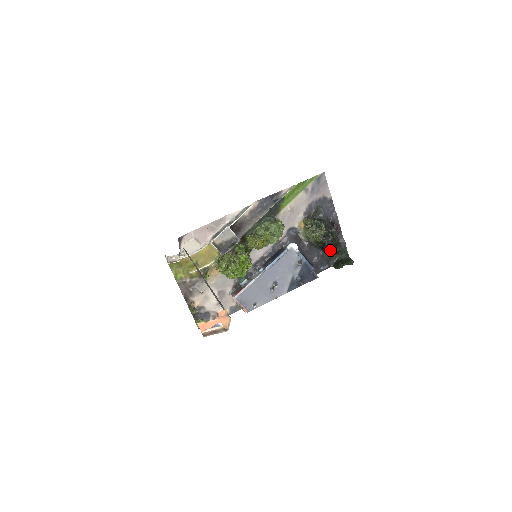
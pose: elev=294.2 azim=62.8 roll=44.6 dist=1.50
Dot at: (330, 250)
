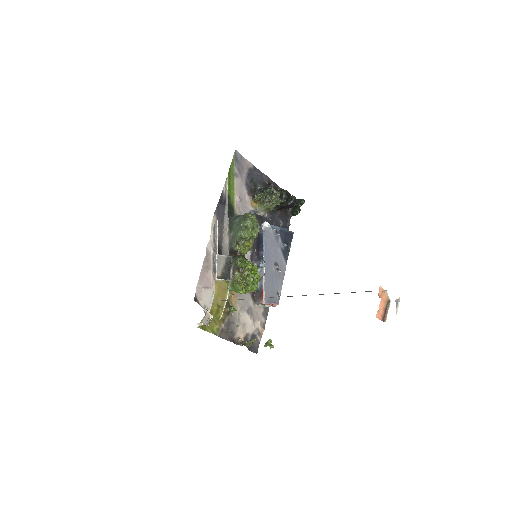
Dot at: (290, 204)
